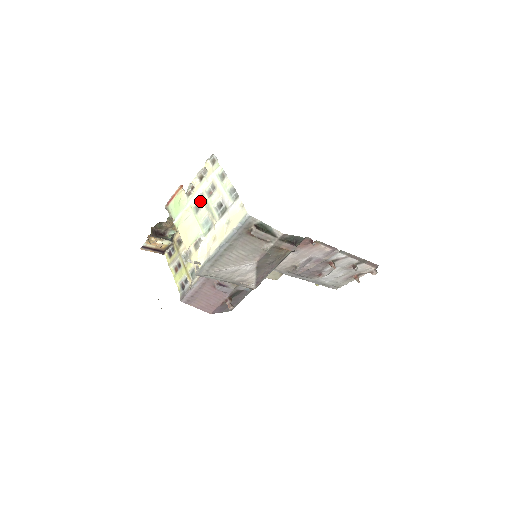
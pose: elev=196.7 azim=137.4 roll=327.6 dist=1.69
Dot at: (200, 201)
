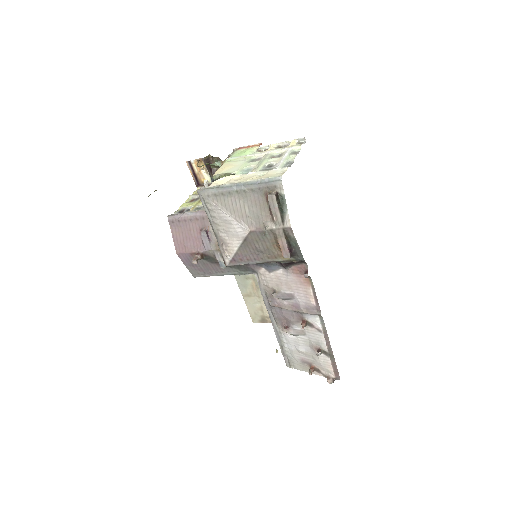
Dot at: (261, 158)
